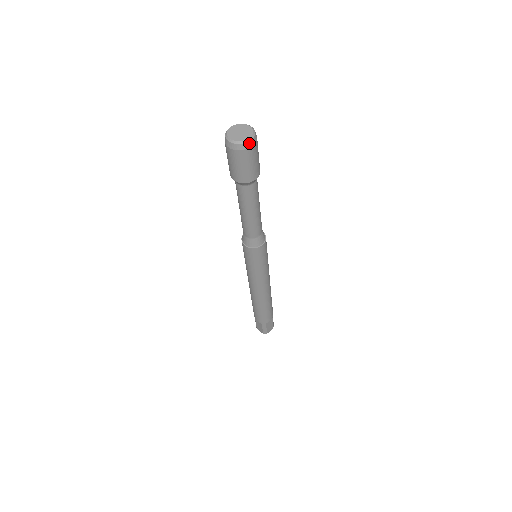
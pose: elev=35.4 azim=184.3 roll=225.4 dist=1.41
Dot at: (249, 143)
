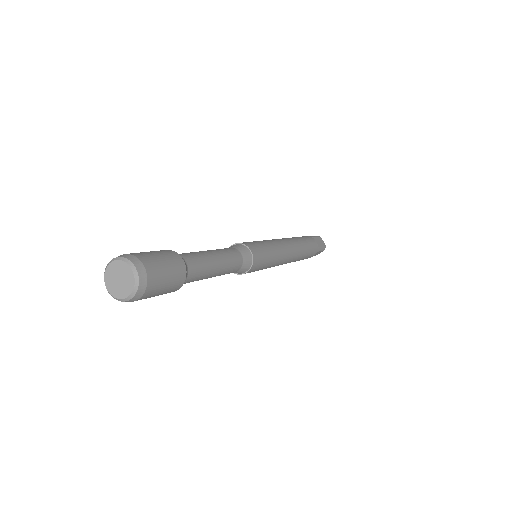
Dot at: (131, 300)
